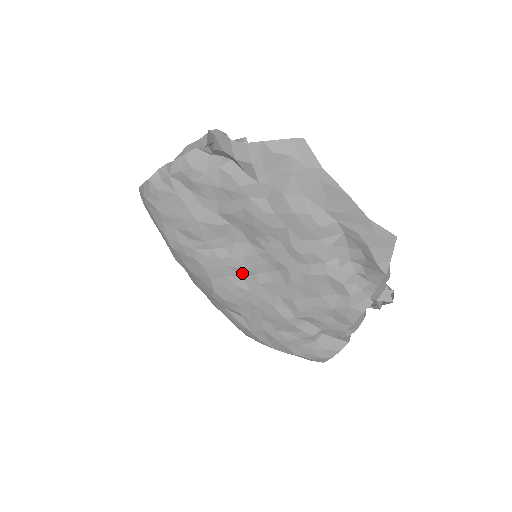
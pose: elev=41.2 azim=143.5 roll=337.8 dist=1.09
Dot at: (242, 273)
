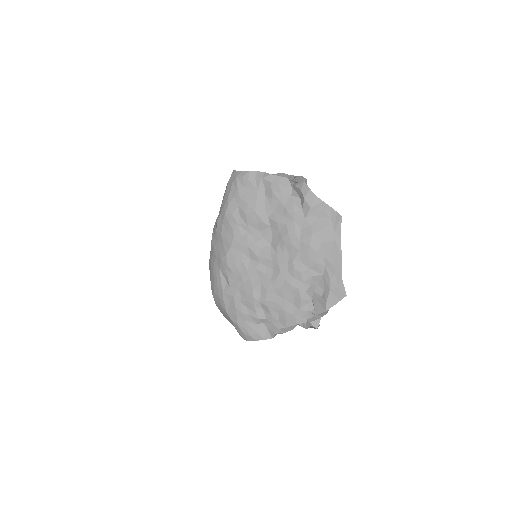
Dot at: (252, 256)
